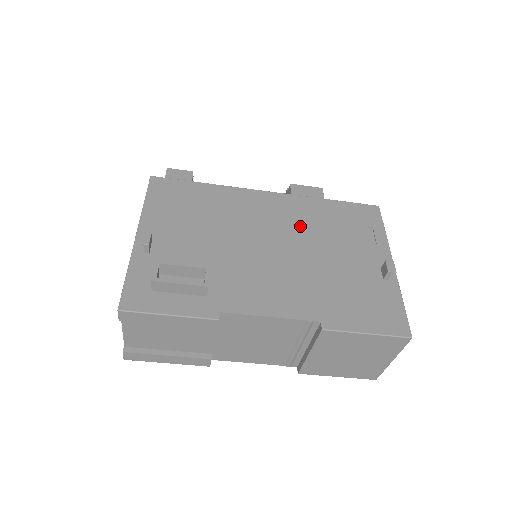
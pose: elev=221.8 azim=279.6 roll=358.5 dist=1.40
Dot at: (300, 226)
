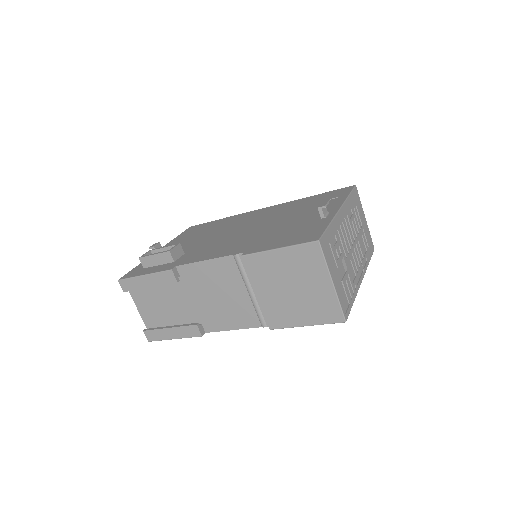
Dot at: (273, 215)
